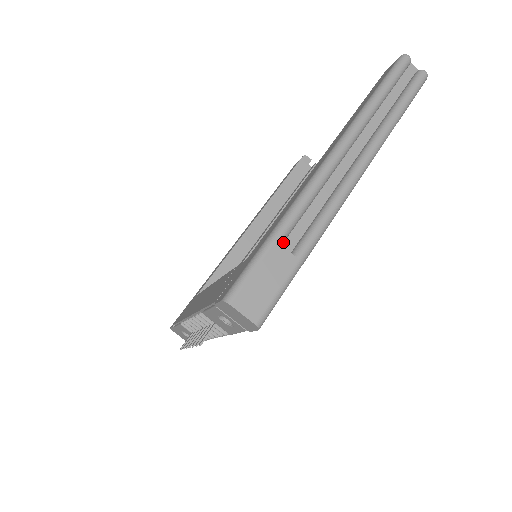
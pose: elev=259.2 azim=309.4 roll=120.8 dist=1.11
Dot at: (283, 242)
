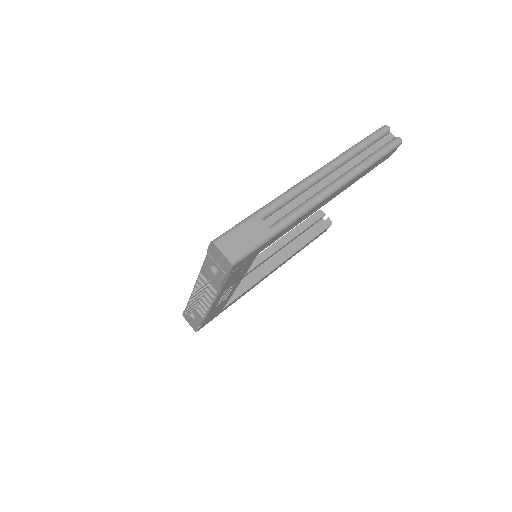
Dot at: (264, 219)
